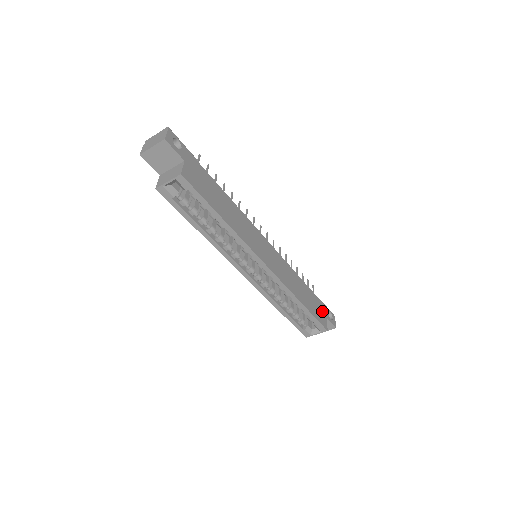
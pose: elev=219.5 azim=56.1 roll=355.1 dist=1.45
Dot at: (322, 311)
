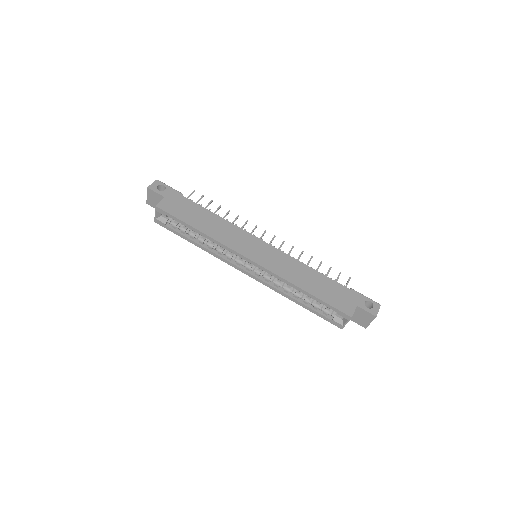
Dot at: (349, 299)
